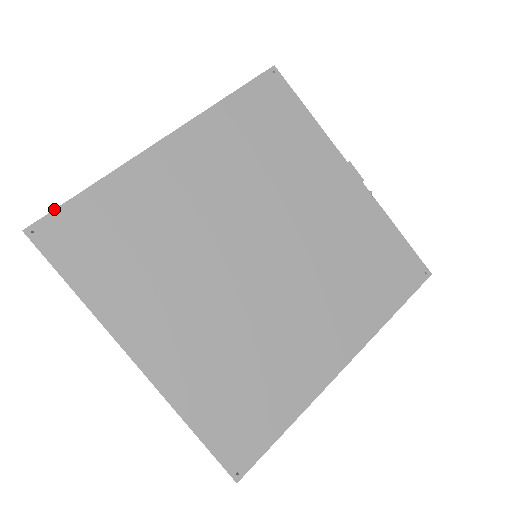
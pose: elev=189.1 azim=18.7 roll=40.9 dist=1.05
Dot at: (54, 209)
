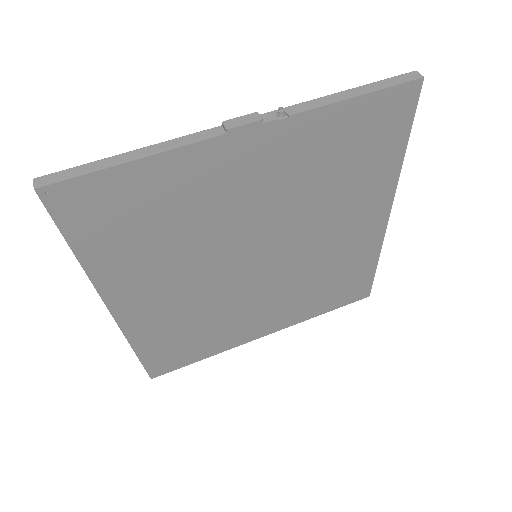
Dot at: (144, 368)
